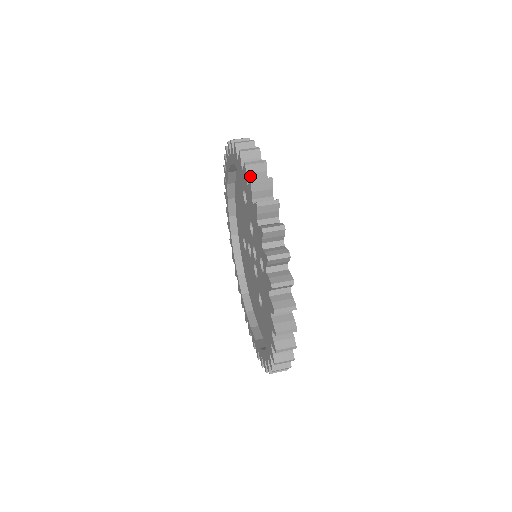
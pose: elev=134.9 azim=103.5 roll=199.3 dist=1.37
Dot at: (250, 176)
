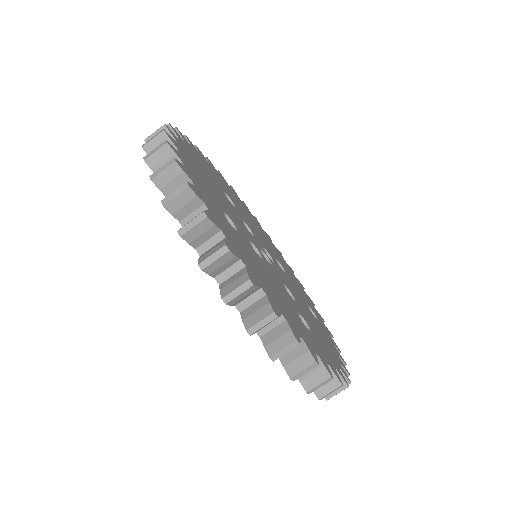
Dot at: (258, 330)
